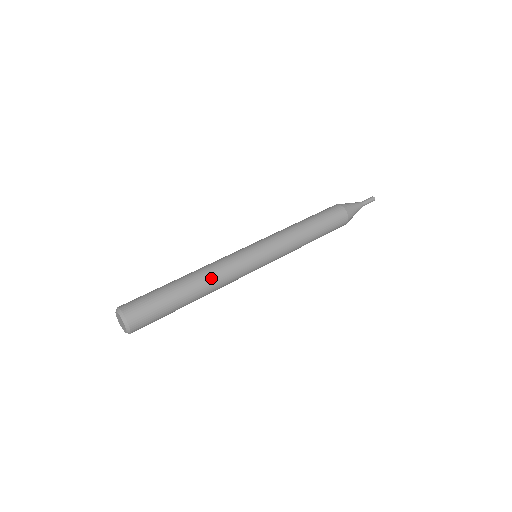
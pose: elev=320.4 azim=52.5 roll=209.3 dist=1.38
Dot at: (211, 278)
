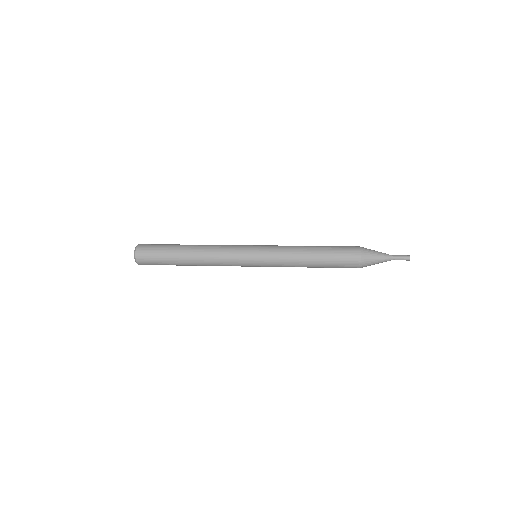
Dot at: (205, 255)
